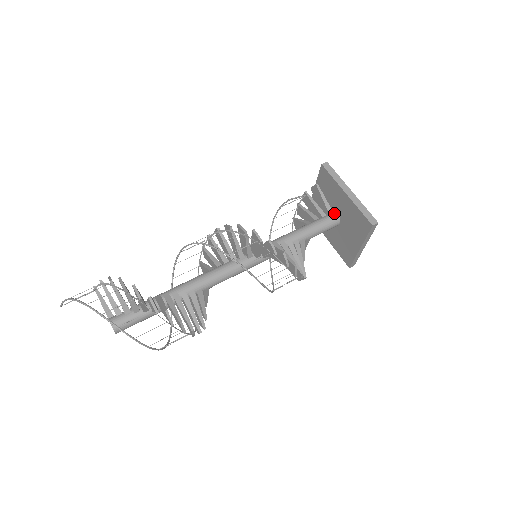
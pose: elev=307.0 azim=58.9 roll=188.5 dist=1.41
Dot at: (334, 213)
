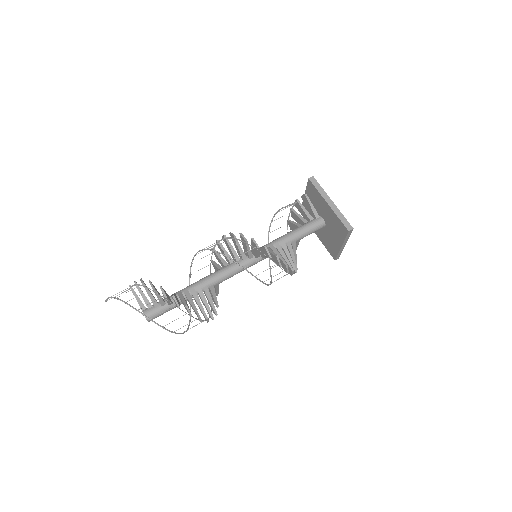
Dot at: (320, 217)
